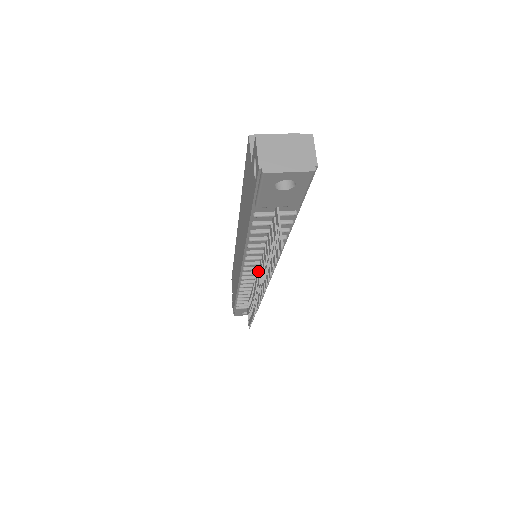
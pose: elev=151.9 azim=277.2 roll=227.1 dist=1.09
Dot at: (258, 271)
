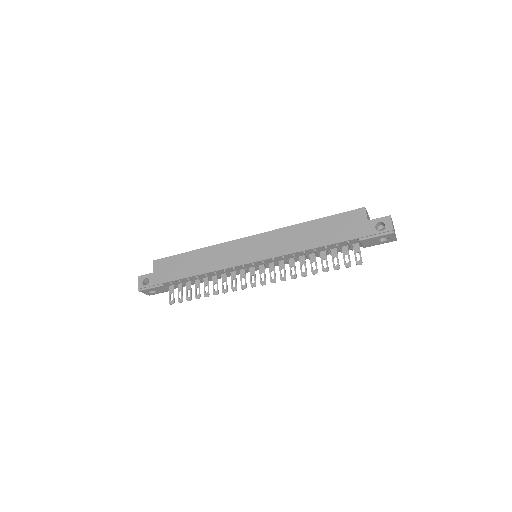
Dot at: (264, 266)
